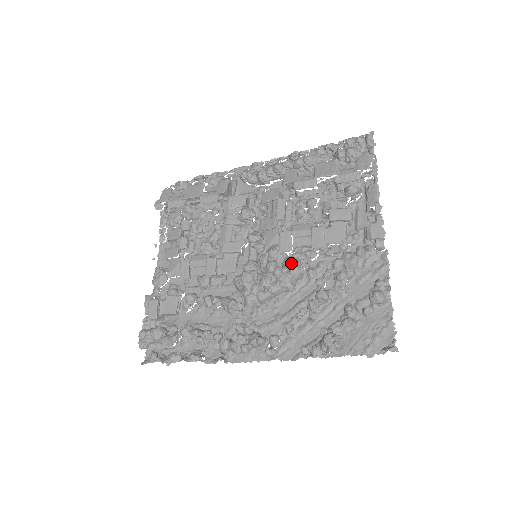
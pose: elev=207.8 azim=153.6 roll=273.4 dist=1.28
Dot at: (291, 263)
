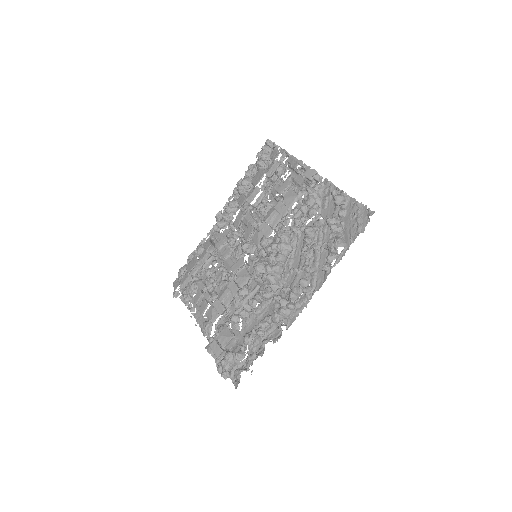
Dot at: (277, 234)
